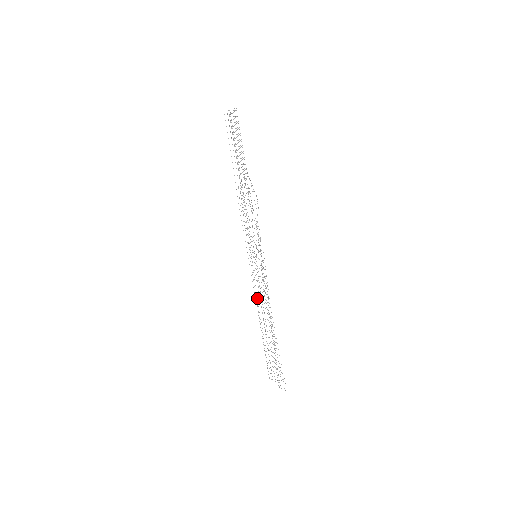
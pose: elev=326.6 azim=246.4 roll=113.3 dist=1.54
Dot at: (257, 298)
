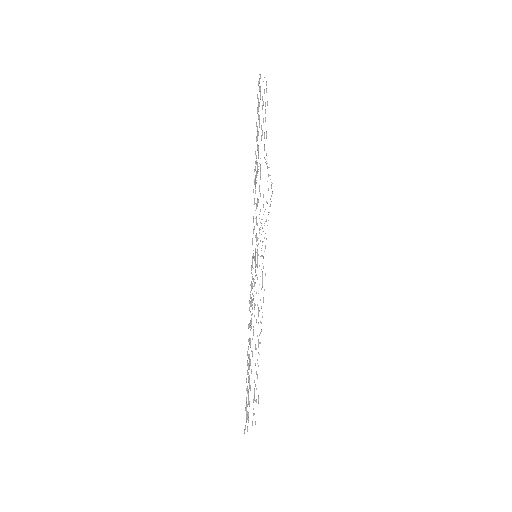
Dot at: occluded
